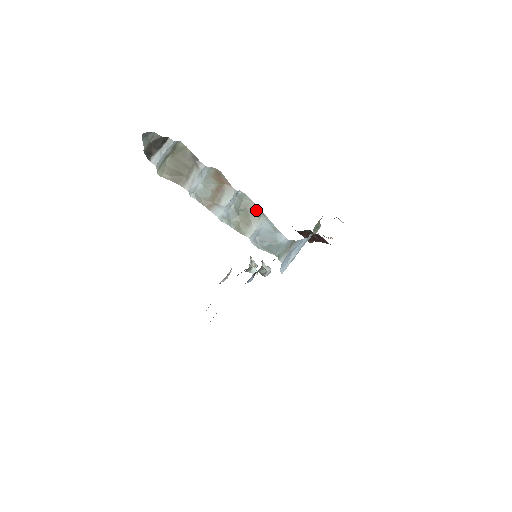
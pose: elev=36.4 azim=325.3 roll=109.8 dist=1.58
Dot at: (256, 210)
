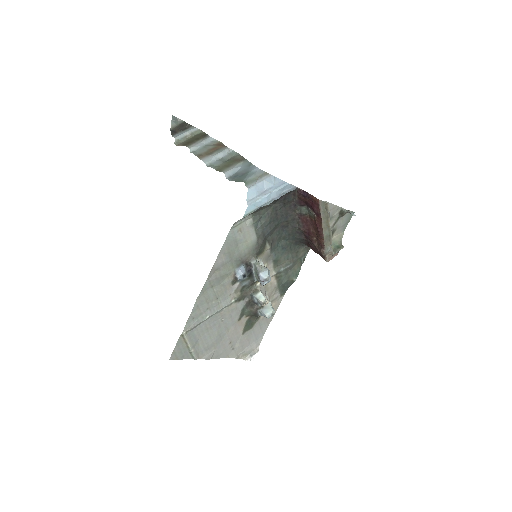
Dot at: (240, 159)
